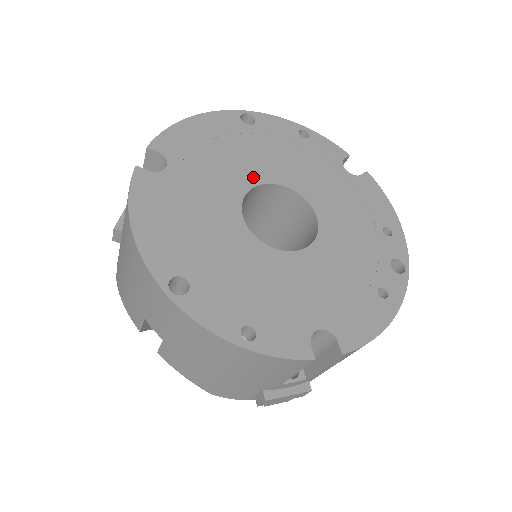
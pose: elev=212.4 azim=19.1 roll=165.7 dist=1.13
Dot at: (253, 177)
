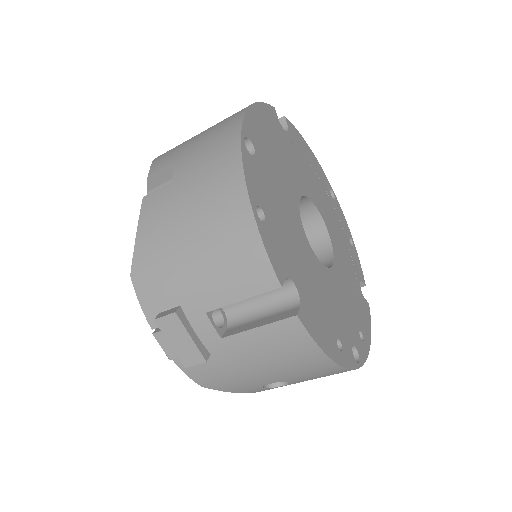
Dot at: (318, 203)
